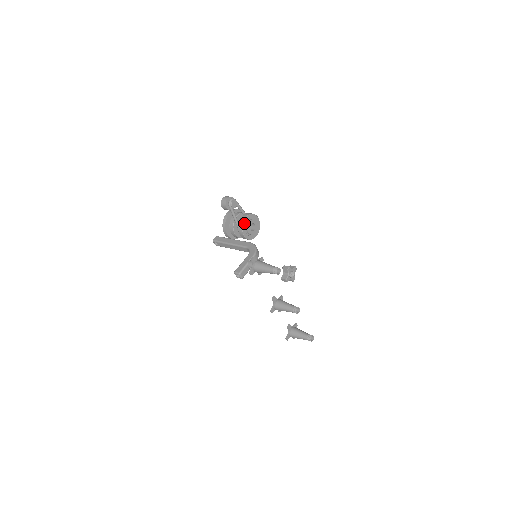
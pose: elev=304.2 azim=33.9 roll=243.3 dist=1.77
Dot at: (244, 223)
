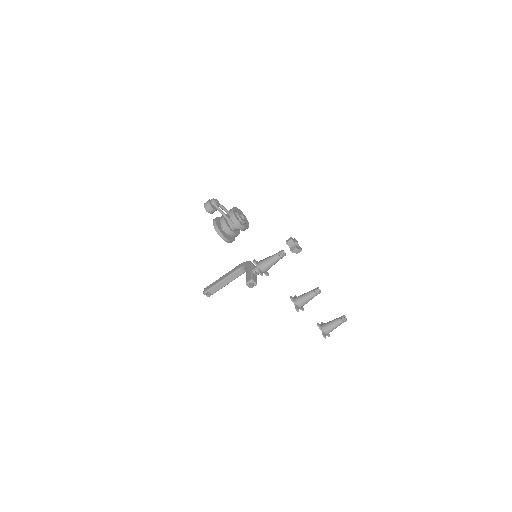
Dot at: (234, 214)
